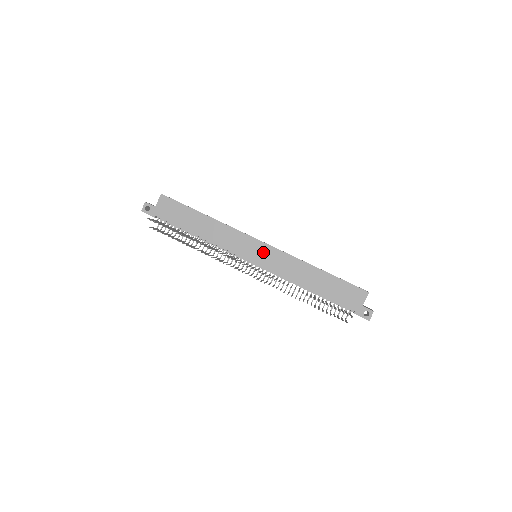
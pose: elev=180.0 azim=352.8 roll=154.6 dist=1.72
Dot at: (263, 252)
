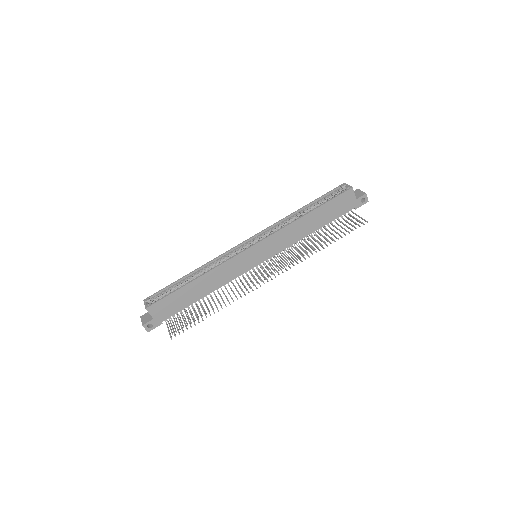
Dot at: (260, 250)
